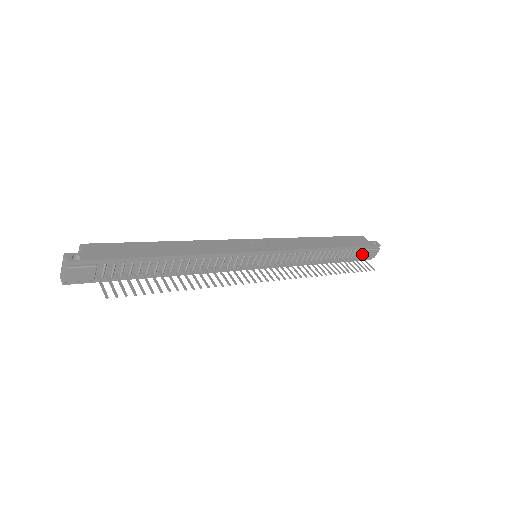
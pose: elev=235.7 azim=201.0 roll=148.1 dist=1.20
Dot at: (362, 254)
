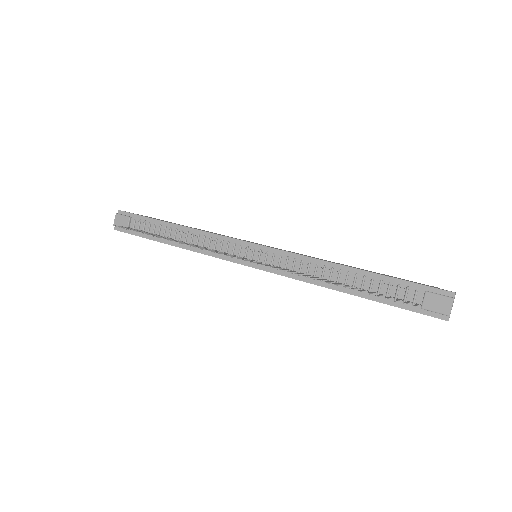
Dot at: (419, 300)
